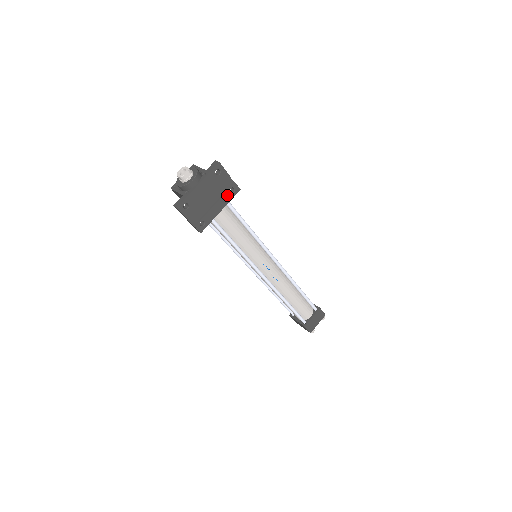
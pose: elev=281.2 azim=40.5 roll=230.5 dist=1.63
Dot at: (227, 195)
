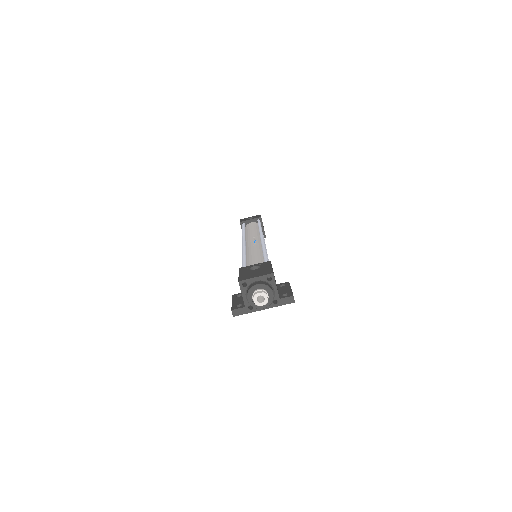
Dot at: occluded
